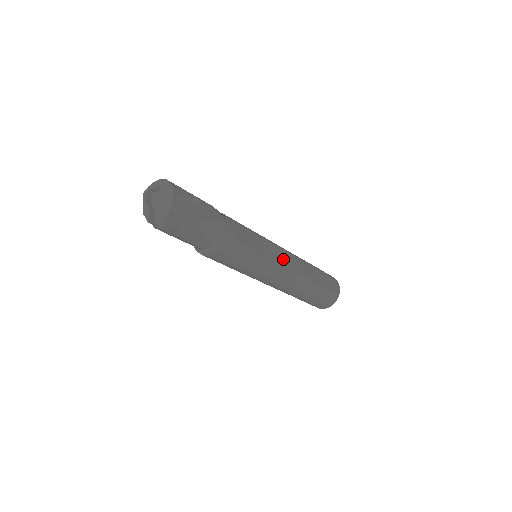
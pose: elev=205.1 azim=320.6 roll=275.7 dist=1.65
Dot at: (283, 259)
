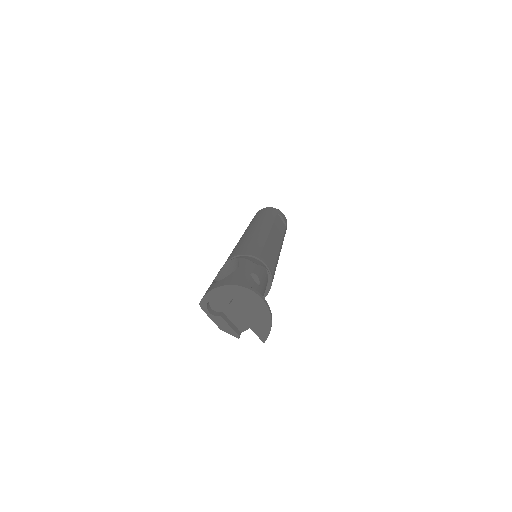
Dot at: (276, 243)
